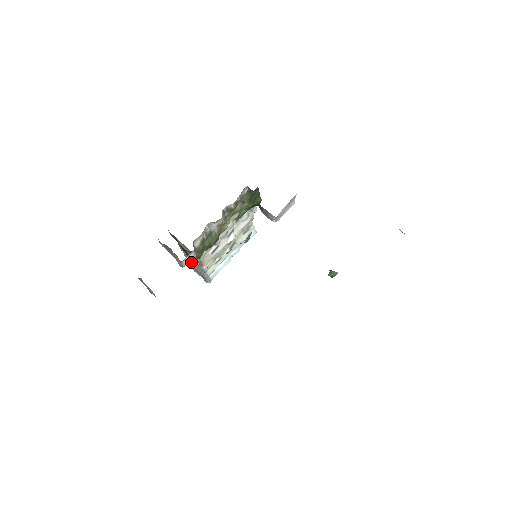
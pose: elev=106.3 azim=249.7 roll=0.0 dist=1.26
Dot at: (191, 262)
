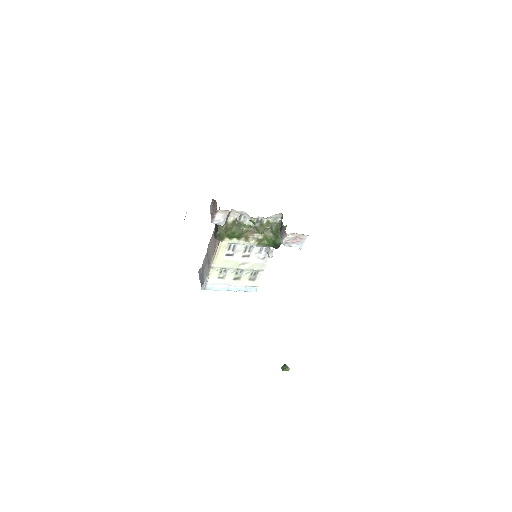
Dot at: (204, 265)
